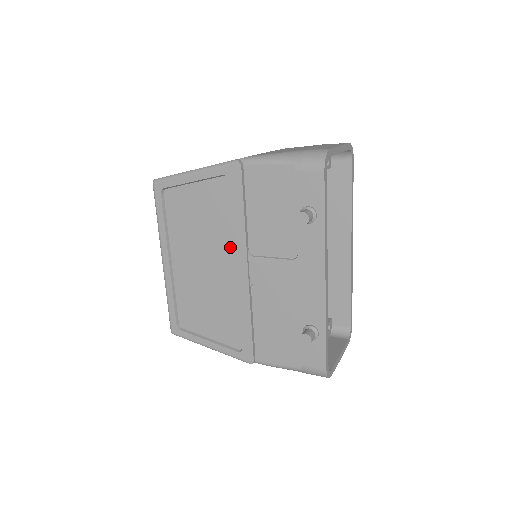
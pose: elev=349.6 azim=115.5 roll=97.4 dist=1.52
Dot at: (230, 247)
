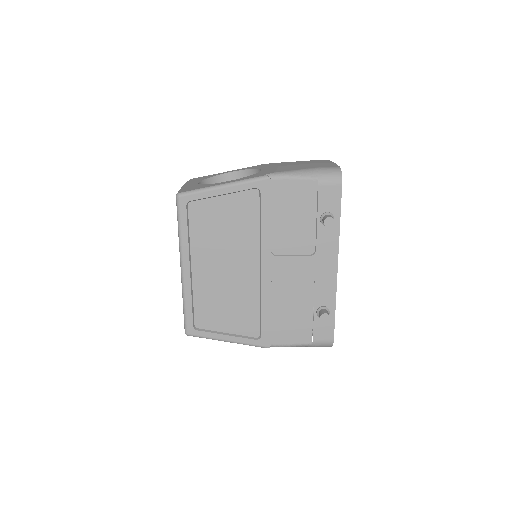
Dot at: (254, 250)
